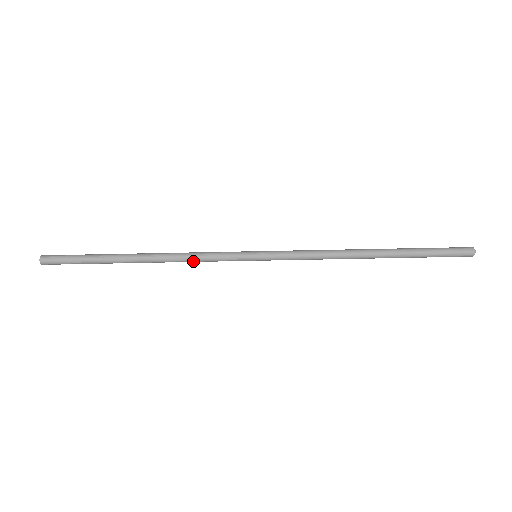
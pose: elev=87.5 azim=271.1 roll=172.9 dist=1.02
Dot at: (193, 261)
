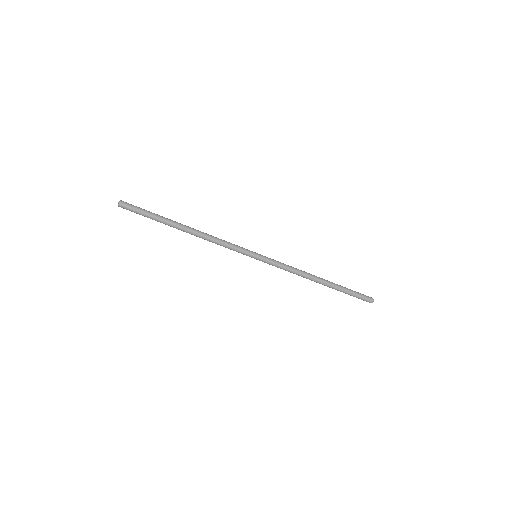
Dot at: (218, 244)
